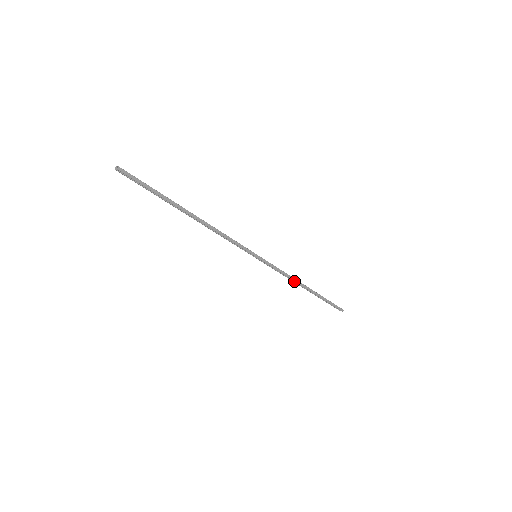
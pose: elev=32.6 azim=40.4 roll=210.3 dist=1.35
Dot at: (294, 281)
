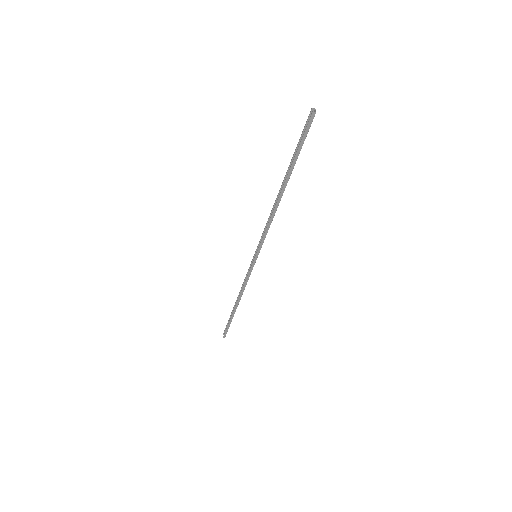
Dot at: occluded
